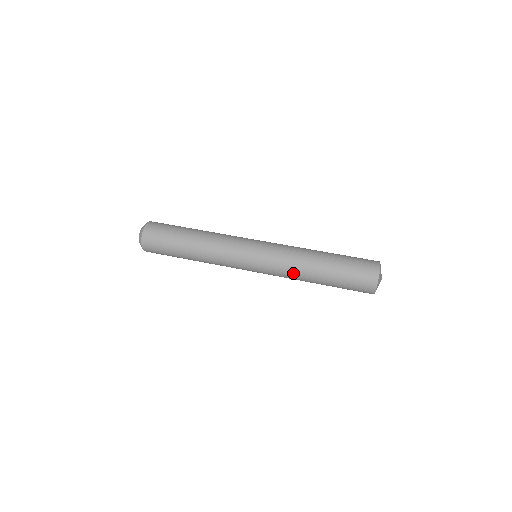
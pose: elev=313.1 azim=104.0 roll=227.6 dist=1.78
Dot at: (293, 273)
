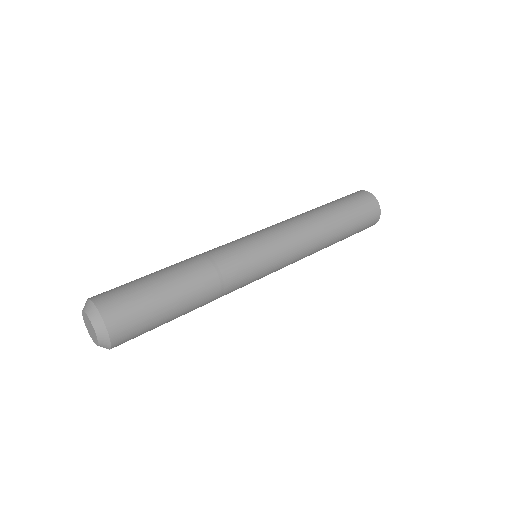
Dot at: (311, 237)
